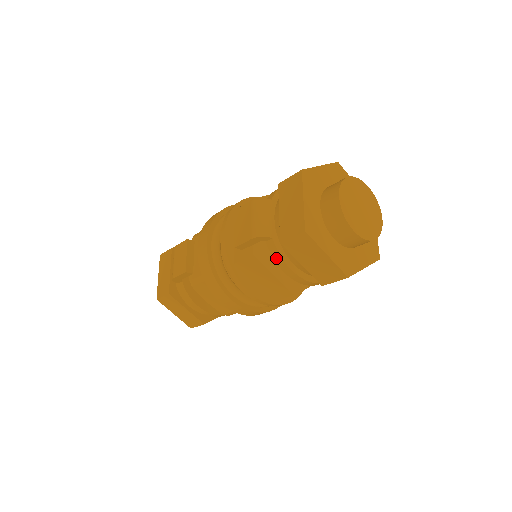
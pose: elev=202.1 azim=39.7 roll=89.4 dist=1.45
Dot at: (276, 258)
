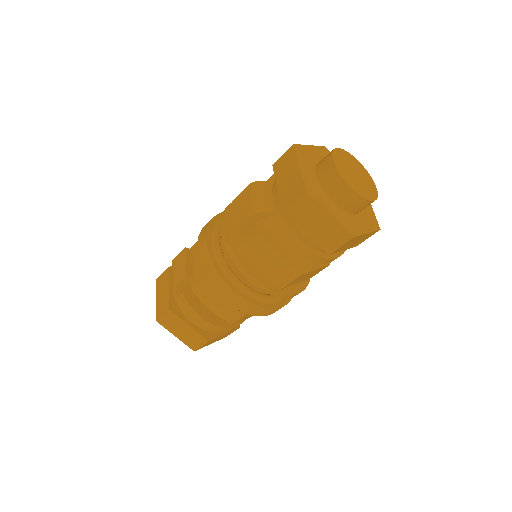
Dot at: (279, 233)
